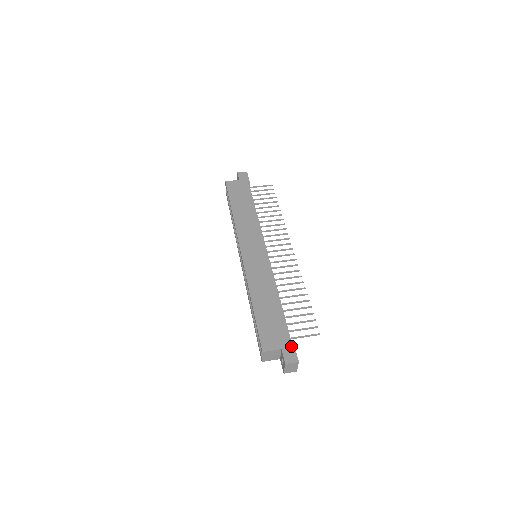
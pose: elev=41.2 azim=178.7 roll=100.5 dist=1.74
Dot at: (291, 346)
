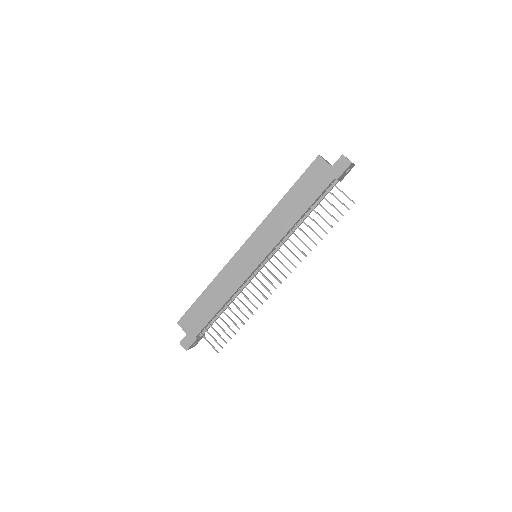
Dot at: (193, 339)
